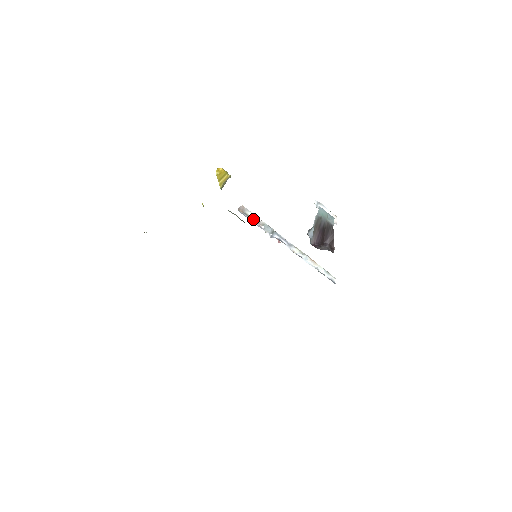
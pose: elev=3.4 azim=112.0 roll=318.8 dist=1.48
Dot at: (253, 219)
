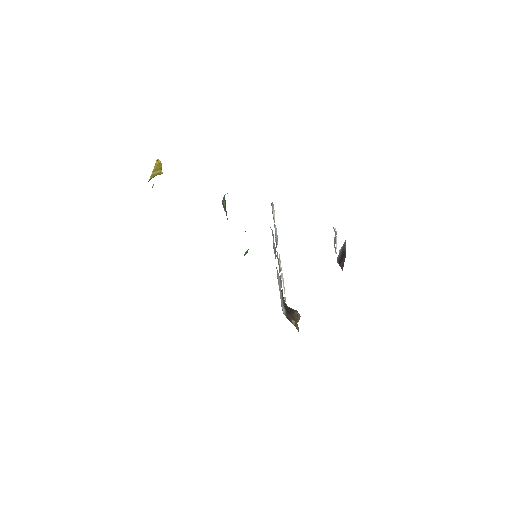
Dot at: (273, 219)
